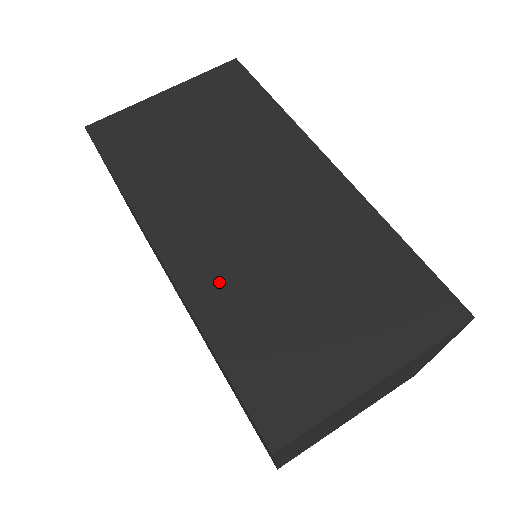
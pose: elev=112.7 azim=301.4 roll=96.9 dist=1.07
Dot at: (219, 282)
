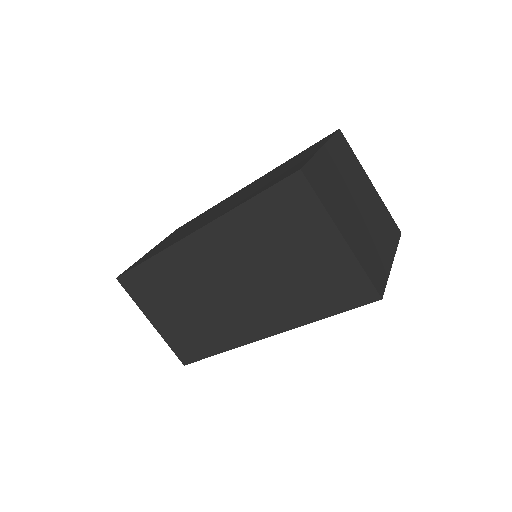
Dot at: (228, 208)
